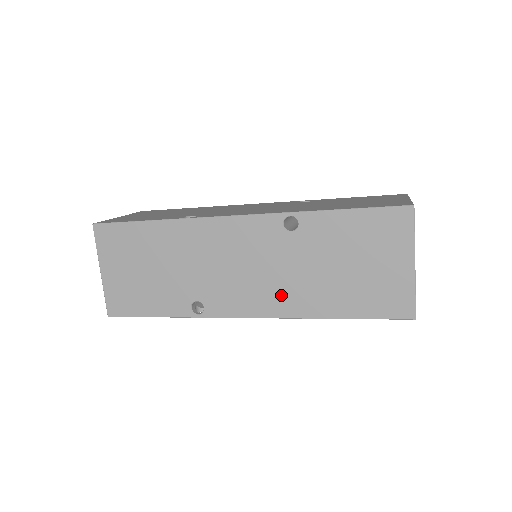
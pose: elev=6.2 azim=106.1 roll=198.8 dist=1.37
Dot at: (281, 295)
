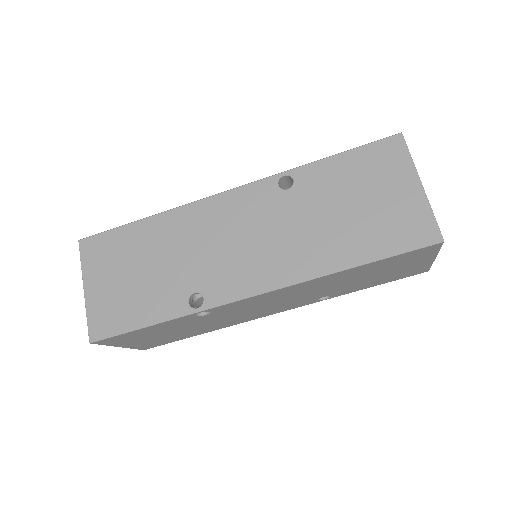
Dot at: (289, 258)
